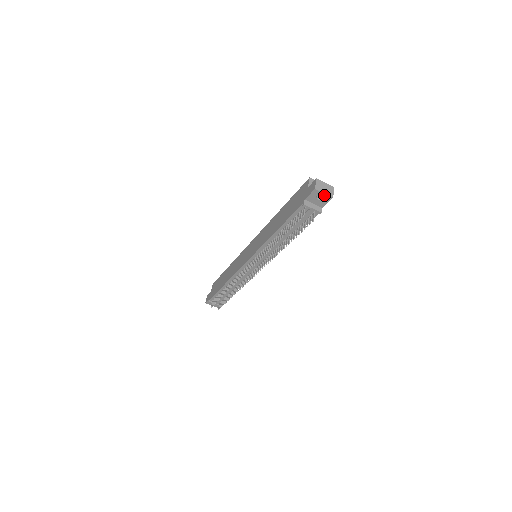
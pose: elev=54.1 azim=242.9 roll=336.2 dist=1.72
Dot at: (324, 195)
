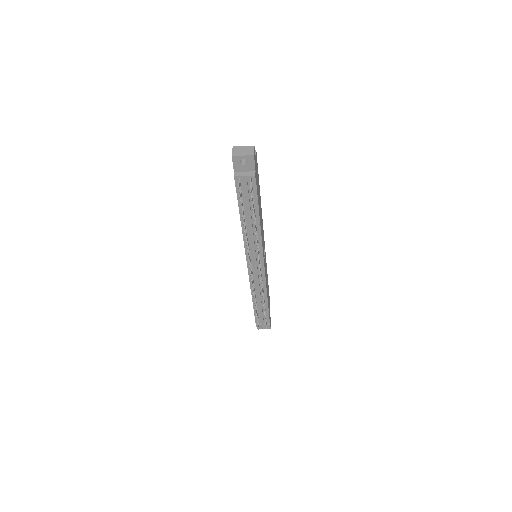
Dot at: (244, 157)
